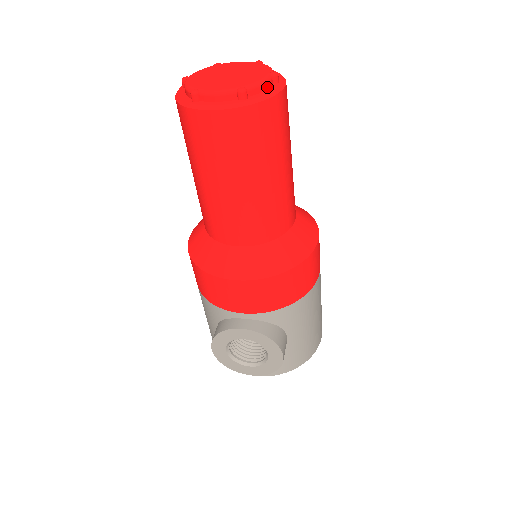
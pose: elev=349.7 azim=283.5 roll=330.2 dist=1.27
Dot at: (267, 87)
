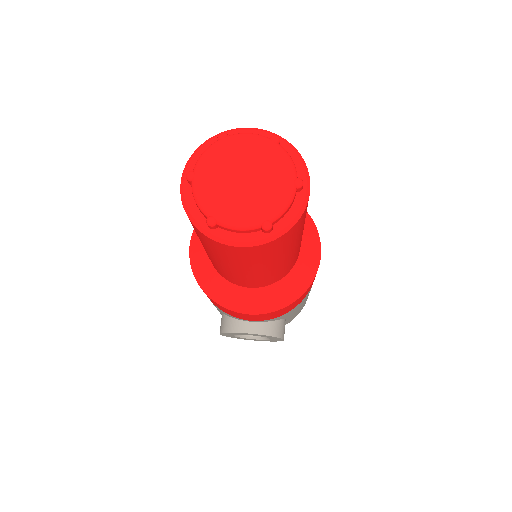
Dot at: (292, 204)
